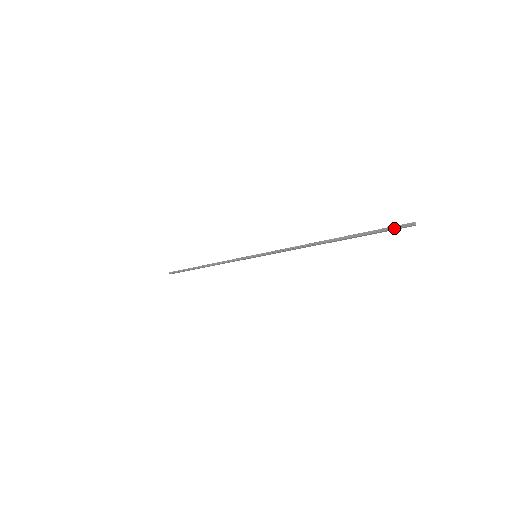
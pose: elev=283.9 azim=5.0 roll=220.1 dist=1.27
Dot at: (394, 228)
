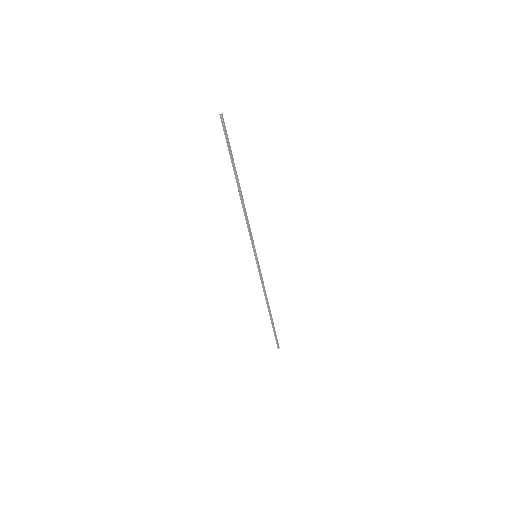
Dot at: (224, 131)
